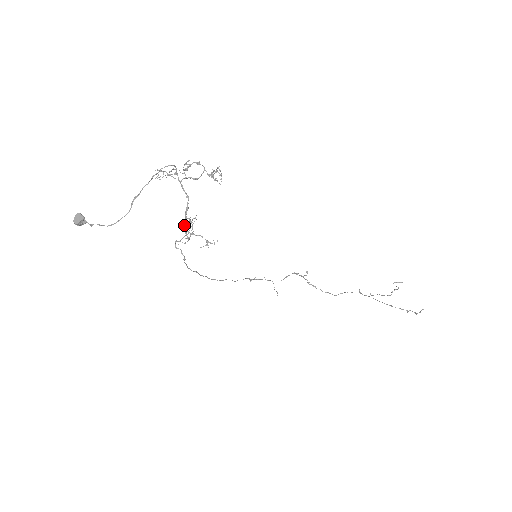
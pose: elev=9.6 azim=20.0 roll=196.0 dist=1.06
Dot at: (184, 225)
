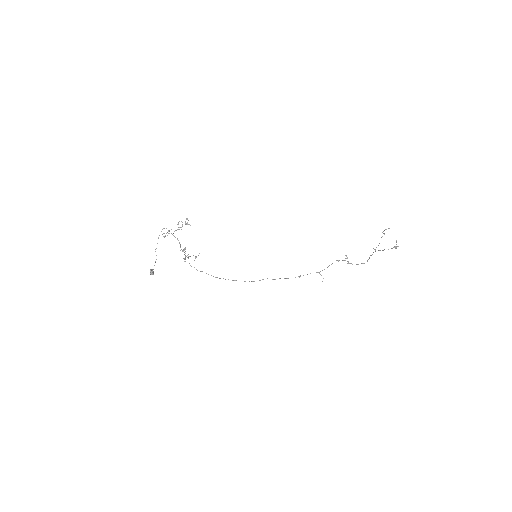
Dot at: occluded
